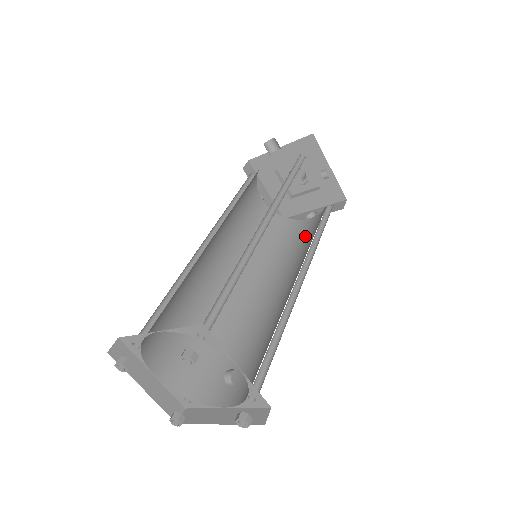
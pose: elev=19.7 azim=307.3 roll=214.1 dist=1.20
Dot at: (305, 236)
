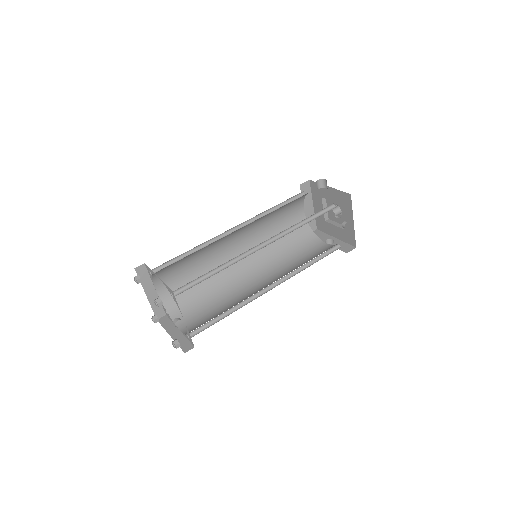
Dot at: (309, 255)
